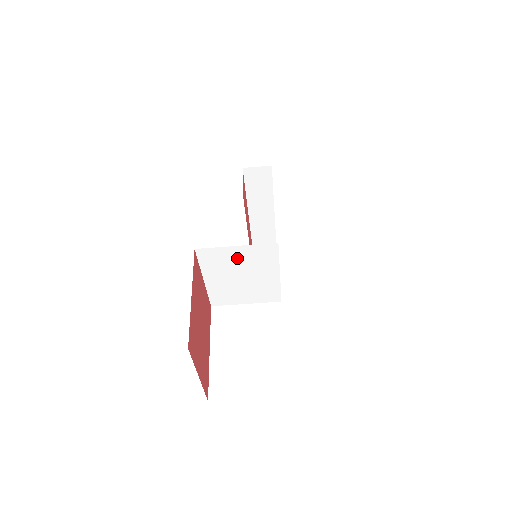
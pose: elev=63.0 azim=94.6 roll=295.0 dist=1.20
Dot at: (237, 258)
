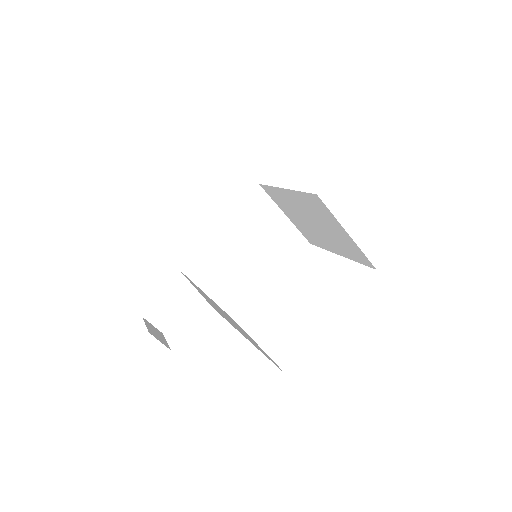
Dot at: (271, 229)
